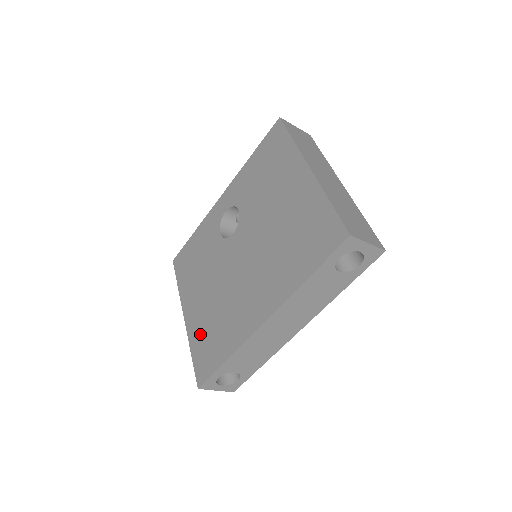
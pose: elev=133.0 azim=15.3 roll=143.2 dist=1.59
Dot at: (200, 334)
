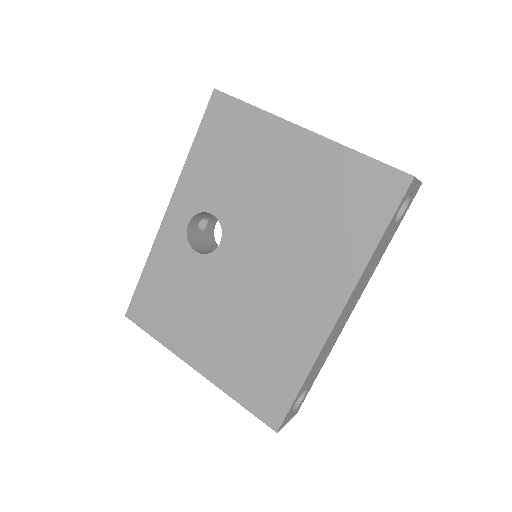
Dot at: (239, 374)
